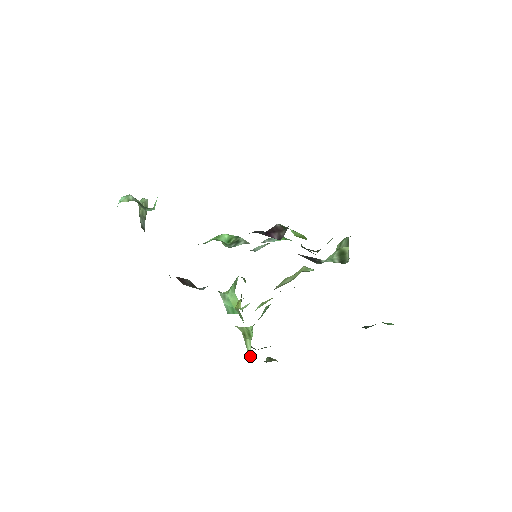
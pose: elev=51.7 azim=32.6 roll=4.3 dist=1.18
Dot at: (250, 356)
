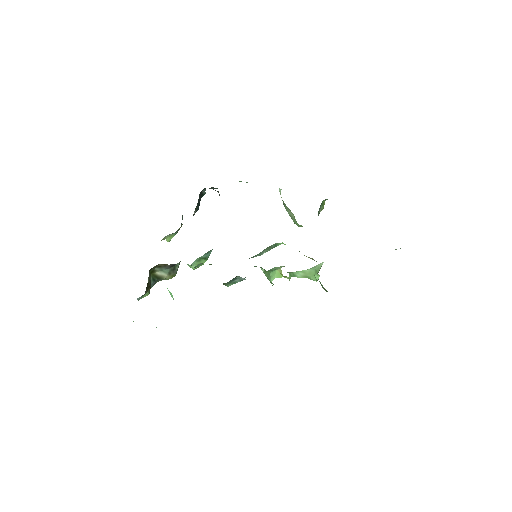
Dot at: occluded
